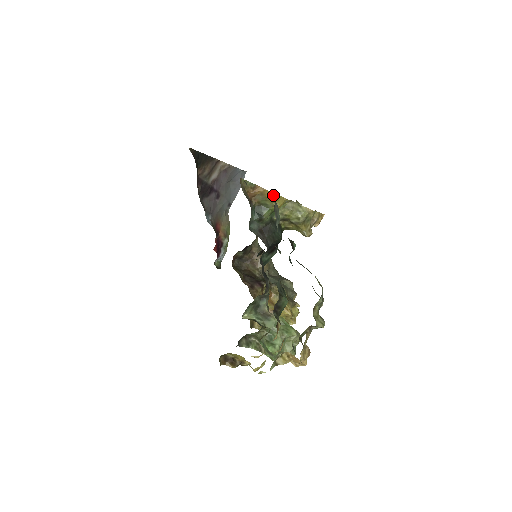
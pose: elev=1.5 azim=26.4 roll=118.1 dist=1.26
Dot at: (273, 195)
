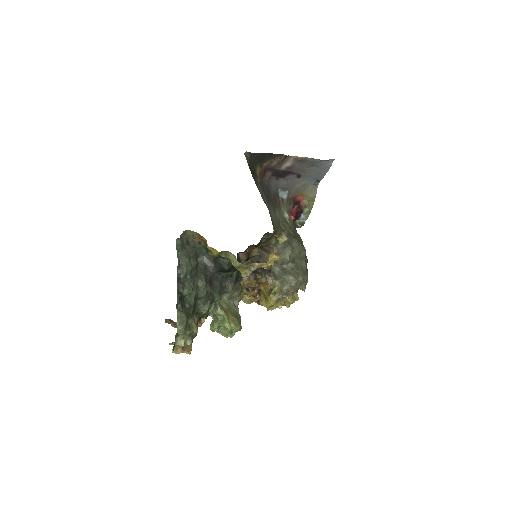
Dot at: (208, 247)
